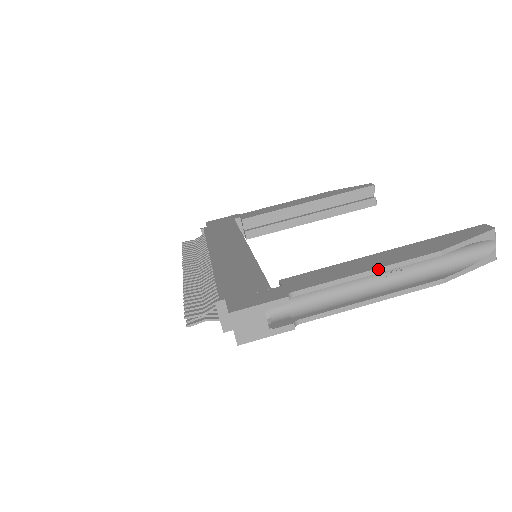
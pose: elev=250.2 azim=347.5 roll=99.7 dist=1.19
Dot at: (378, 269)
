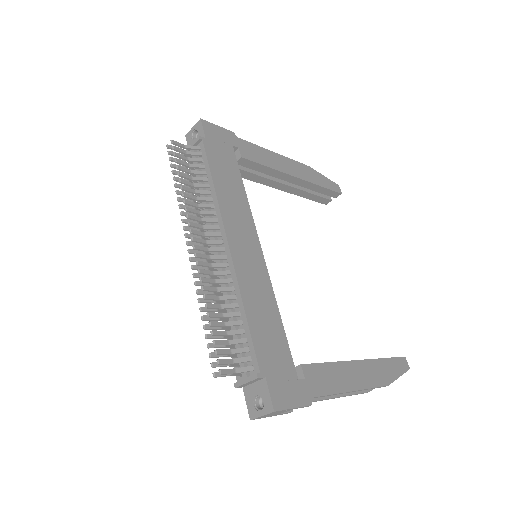
Dot at: (359, 390)
